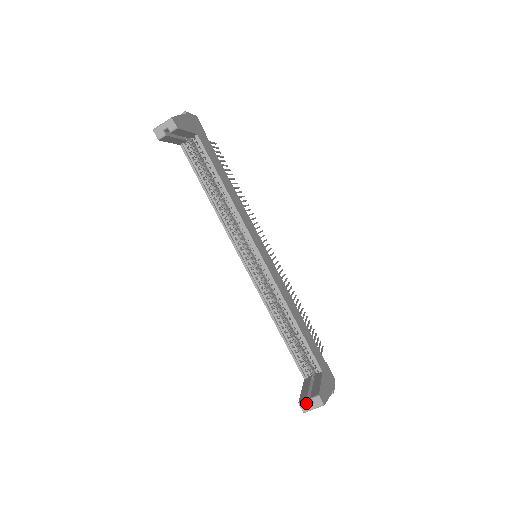
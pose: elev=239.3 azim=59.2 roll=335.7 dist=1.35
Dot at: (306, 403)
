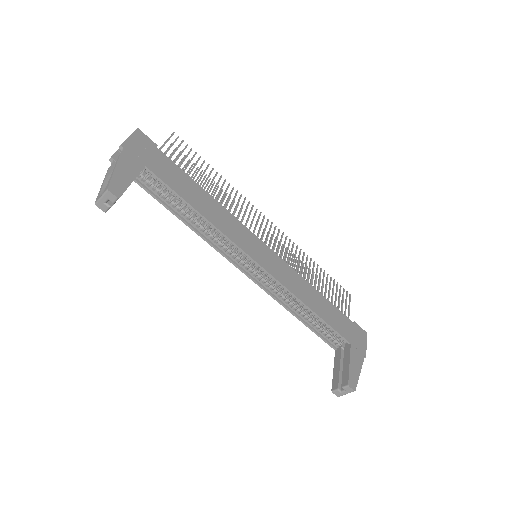
Dot at: (338, 391)
